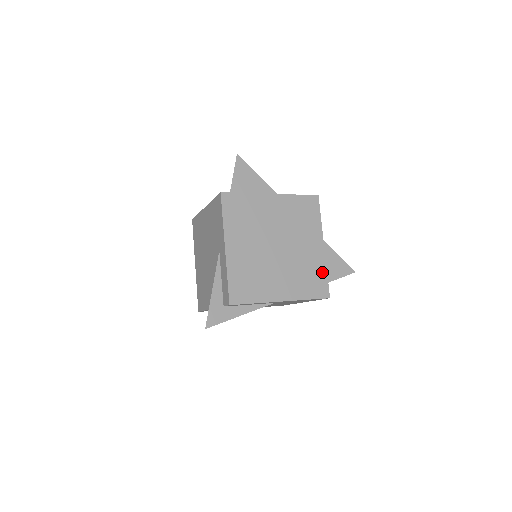
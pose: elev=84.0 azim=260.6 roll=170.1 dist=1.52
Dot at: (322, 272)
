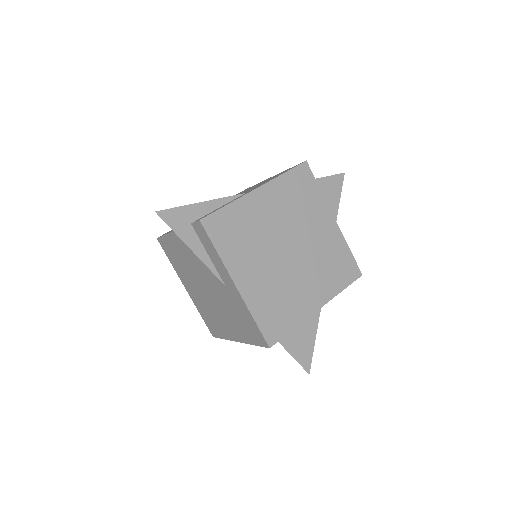
Dot at: (292, 321)
